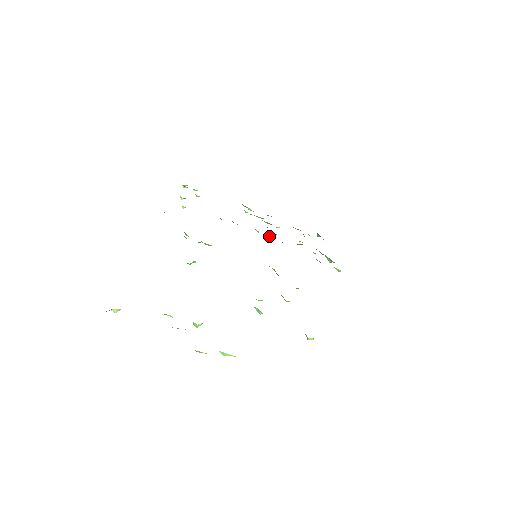
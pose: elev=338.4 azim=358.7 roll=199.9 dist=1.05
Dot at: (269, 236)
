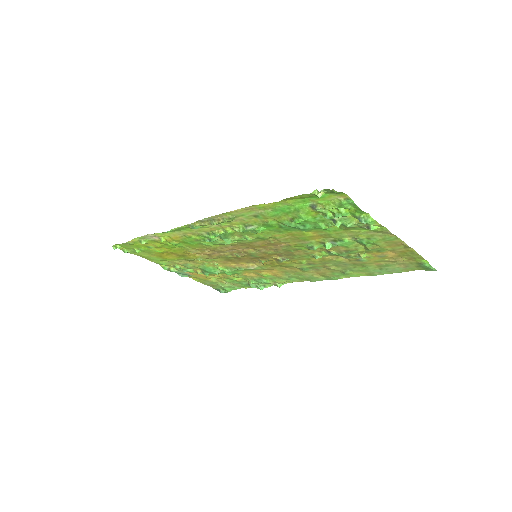
Dot at: (223, 268)
